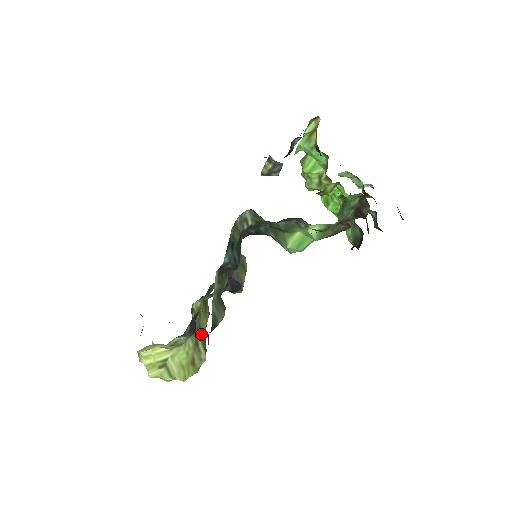
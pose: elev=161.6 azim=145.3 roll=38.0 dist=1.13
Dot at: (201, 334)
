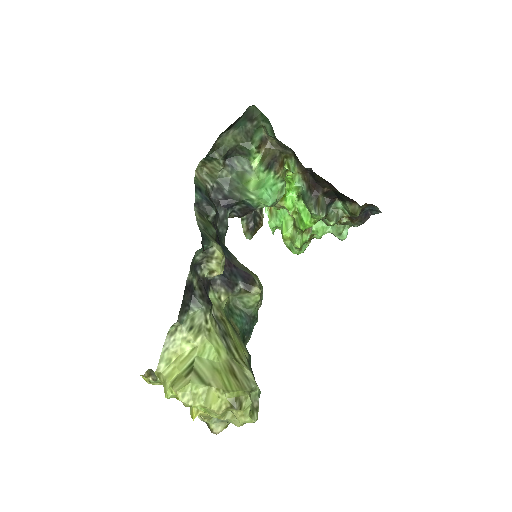
Dot at: (235, 348)
